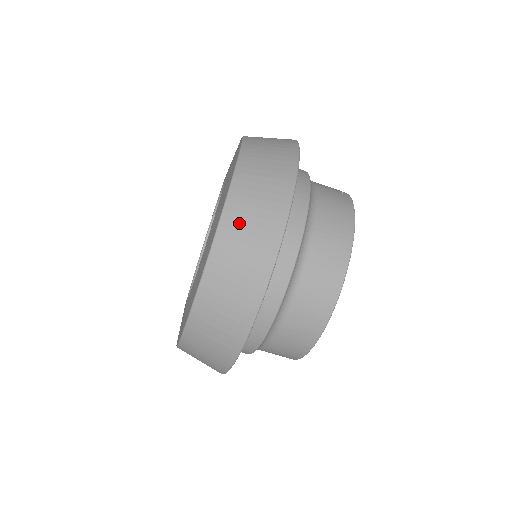
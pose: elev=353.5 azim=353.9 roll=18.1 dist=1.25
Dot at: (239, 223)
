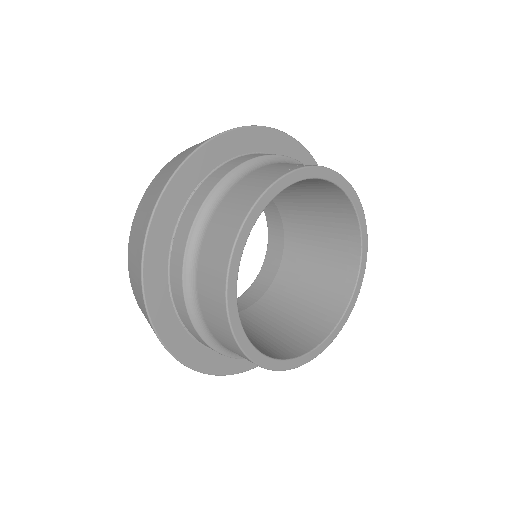
Dot at: (135, 228)
